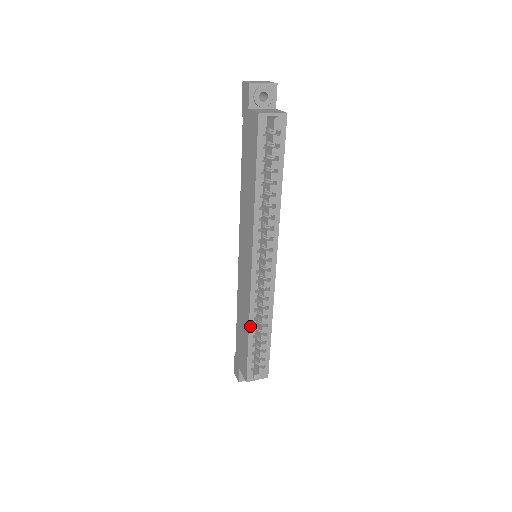
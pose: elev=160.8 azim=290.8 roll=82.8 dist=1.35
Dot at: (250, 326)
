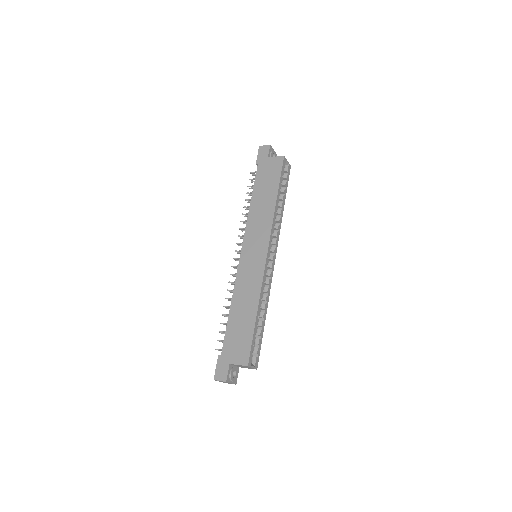
Dot at: (259, 305)
